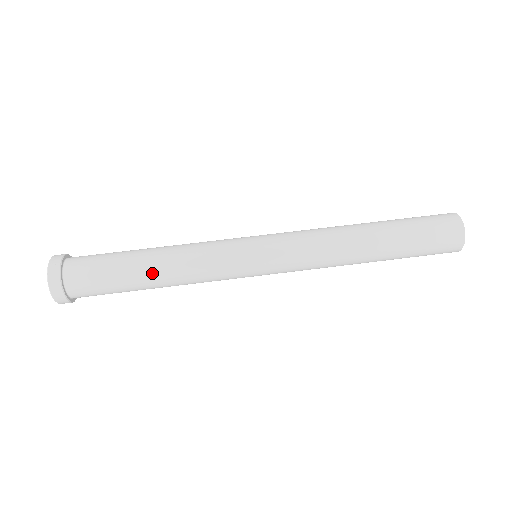
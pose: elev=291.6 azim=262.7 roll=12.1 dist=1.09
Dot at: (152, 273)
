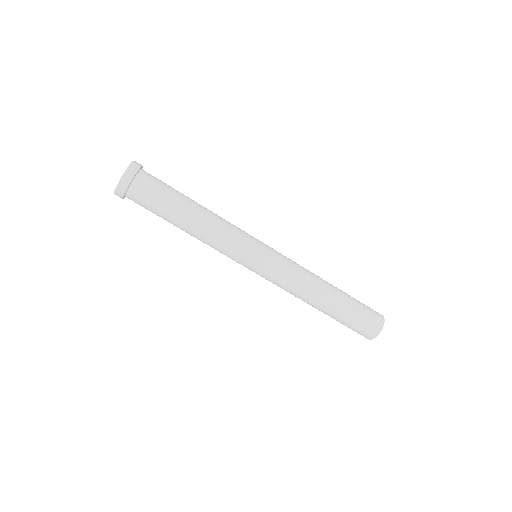
Dot at: occluded
